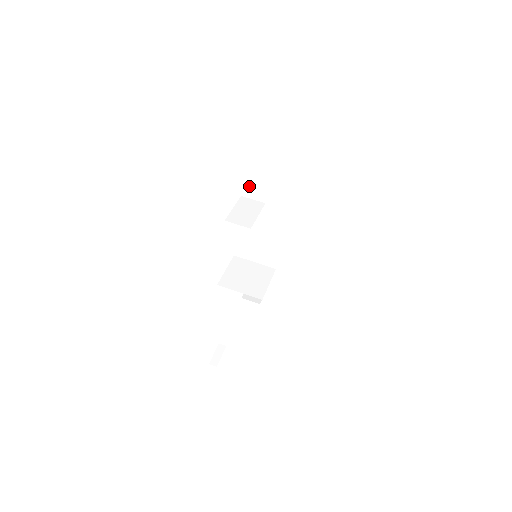
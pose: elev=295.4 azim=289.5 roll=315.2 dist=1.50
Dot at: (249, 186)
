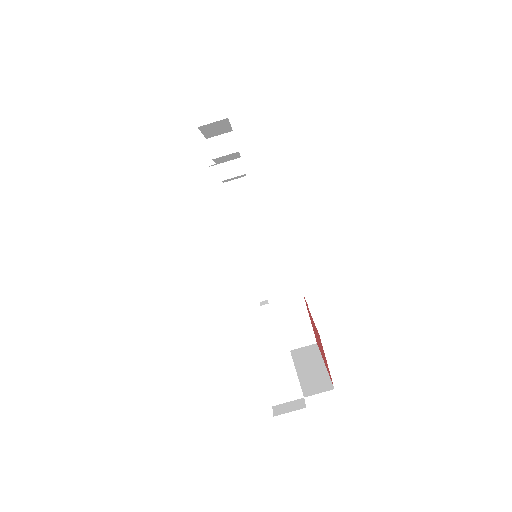
Dot at: occluded
